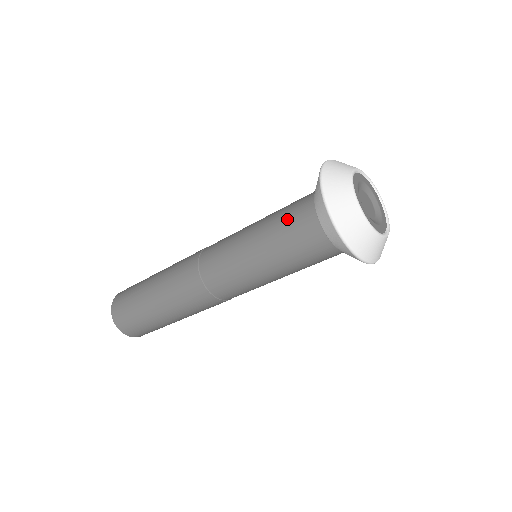
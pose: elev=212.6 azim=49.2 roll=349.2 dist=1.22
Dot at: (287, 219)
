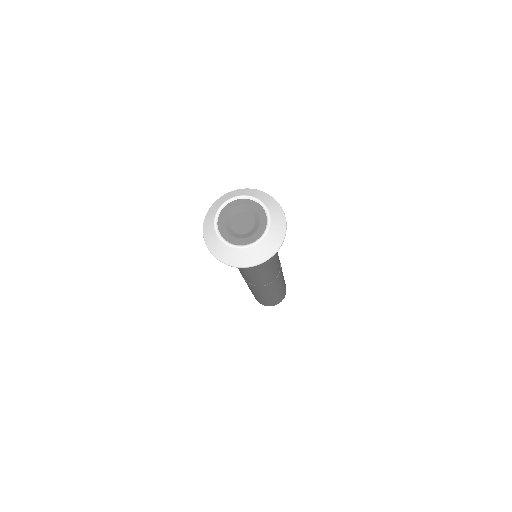
Dot at: occluded
